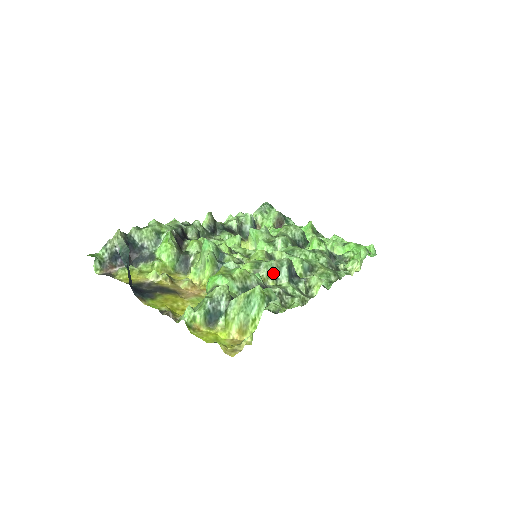
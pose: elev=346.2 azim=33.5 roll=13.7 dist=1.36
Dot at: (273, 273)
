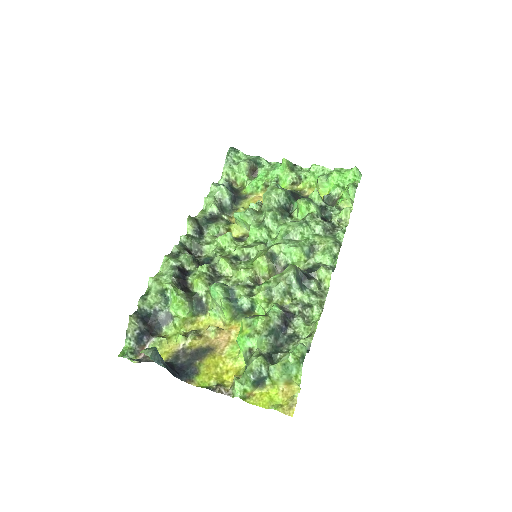
Dot at: (286, 293)
